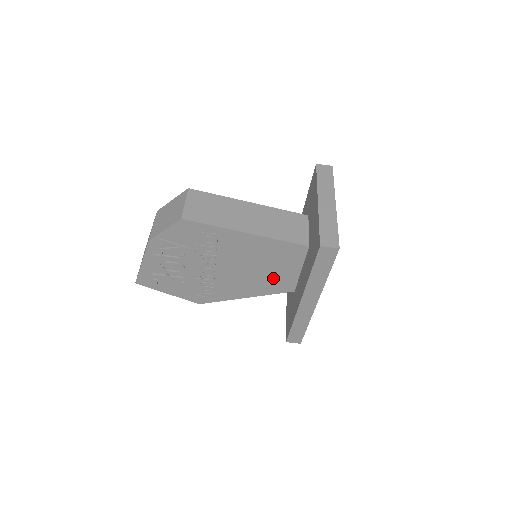
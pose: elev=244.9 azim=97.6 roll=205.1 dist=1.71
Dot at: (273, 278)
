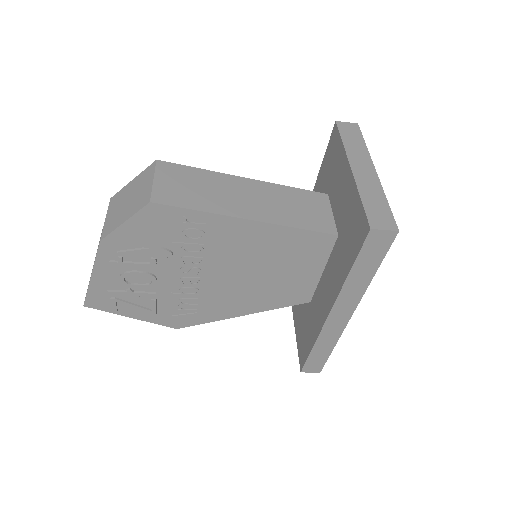
Dot at: (282, 285)
